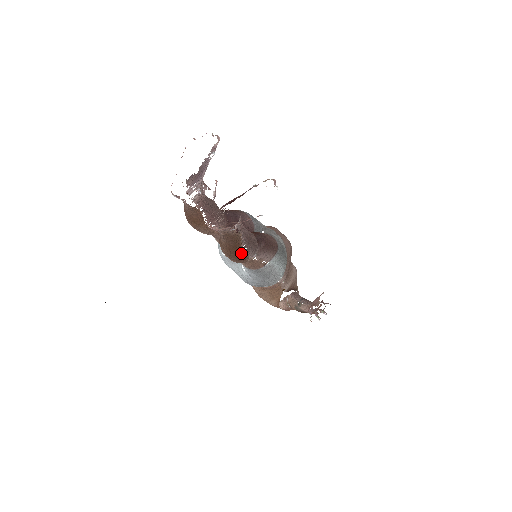
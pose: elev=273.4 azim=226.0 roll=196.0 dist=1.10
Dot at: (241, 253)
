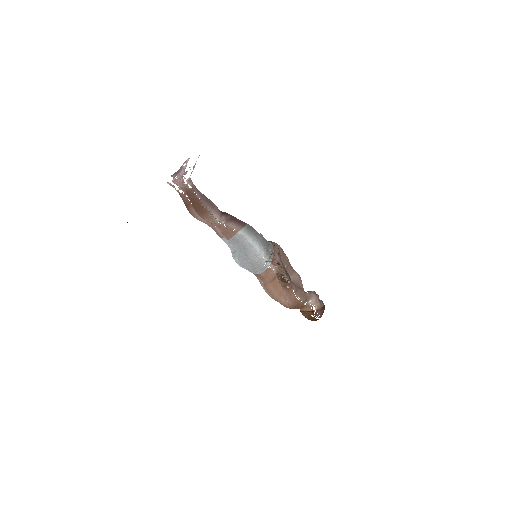
Dot at: (200, 205)
